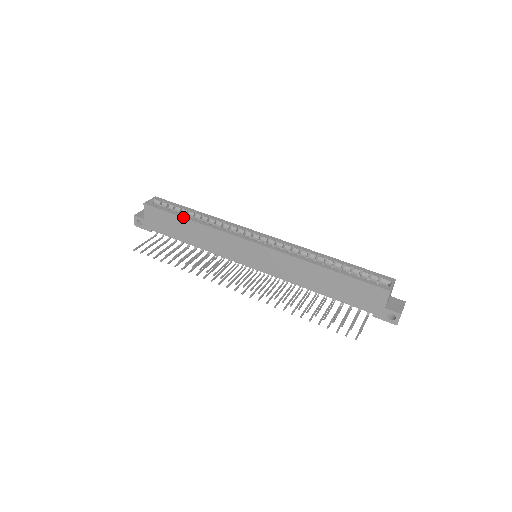
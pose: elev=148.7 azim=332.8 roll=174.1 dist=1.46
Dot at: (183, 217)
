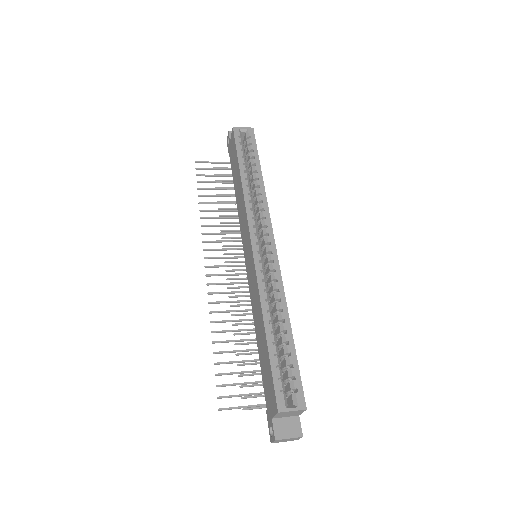
Dot at: (239, 166)
